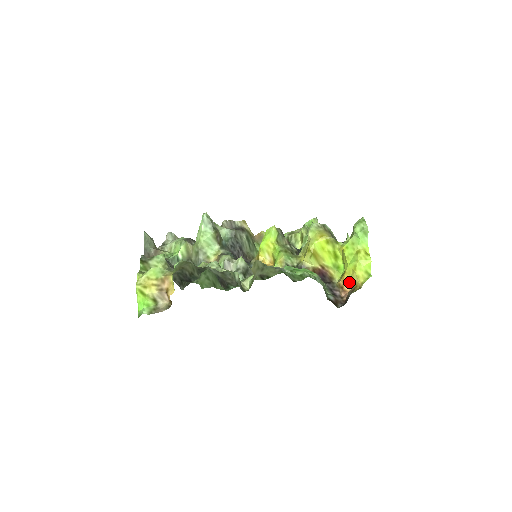
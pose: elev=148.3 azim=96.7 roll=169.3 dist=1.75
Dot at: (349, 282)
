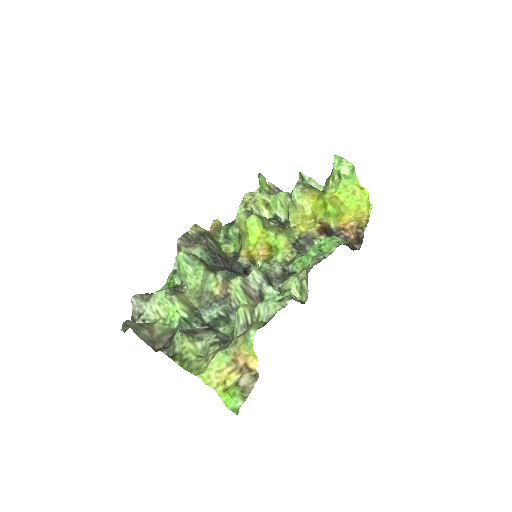
Dot at: (350, 221)
